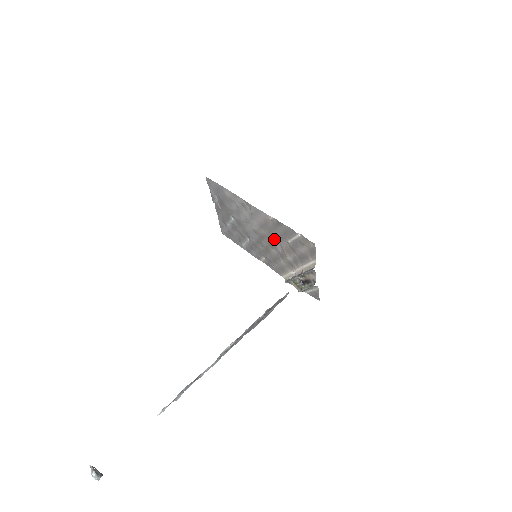
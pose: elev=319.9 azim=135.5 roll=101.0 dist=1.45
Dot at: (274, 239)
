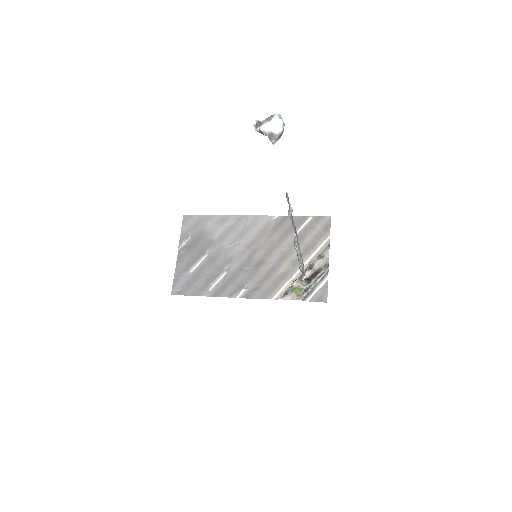
Dot at: (273, 243)
